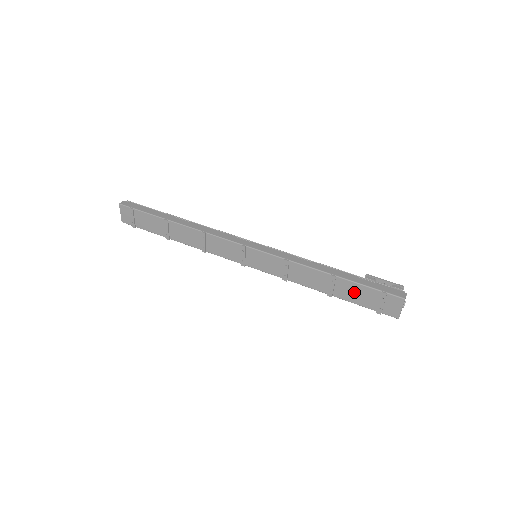
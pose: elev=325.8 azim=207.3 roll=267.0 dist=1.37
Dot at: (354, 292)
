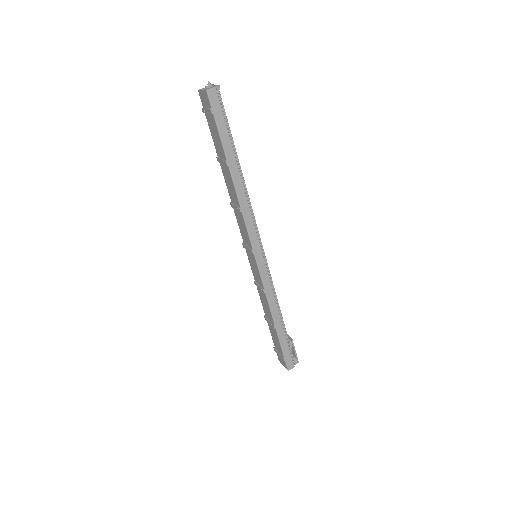
Dot at: (275, 337)
